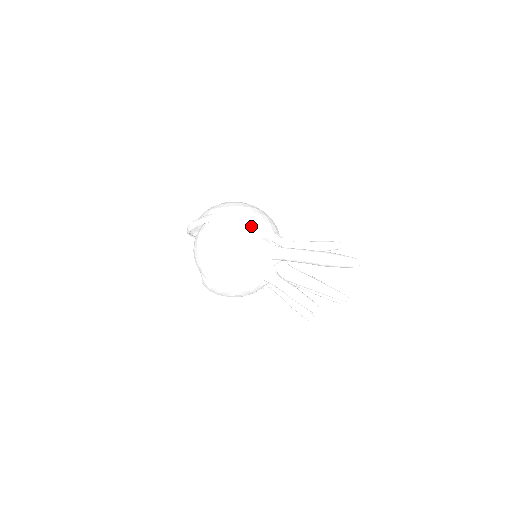
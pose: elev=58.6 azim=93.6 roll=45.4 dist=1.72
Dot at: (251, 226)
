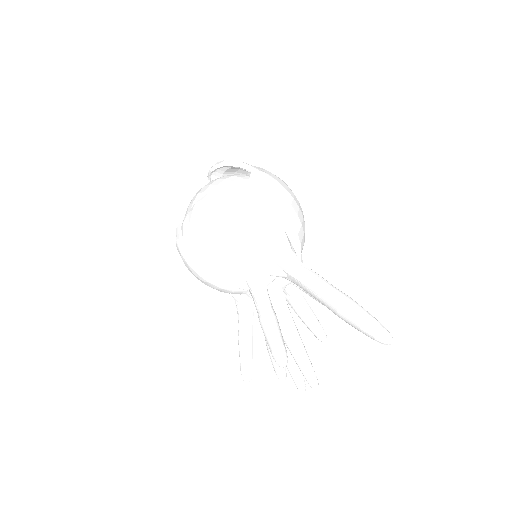
Dot at: (288, 213)
